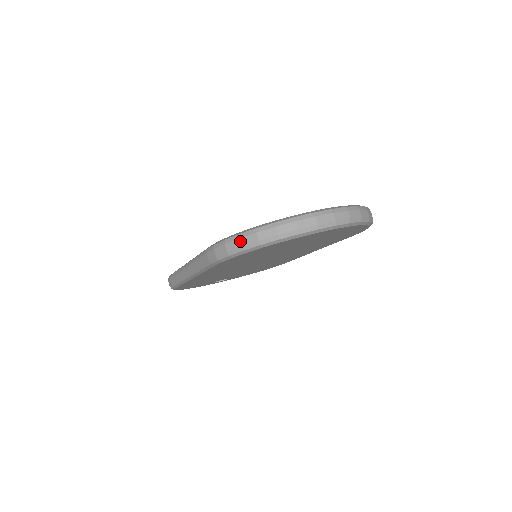
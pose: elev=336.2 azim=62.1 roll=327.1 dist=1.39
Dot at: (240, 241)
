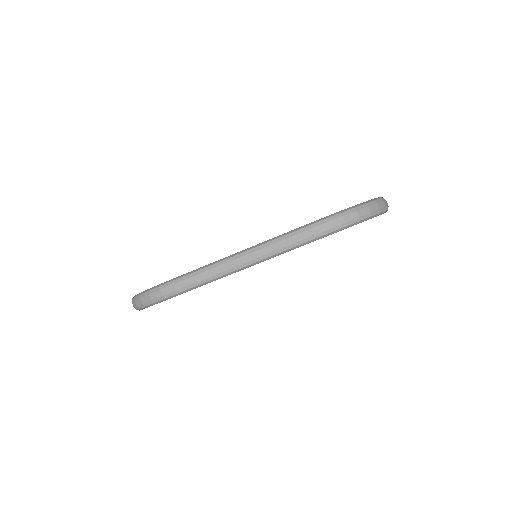
Dot at: (358, 213)
